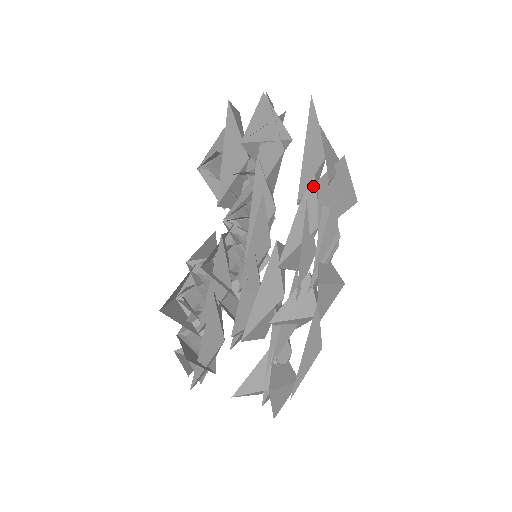
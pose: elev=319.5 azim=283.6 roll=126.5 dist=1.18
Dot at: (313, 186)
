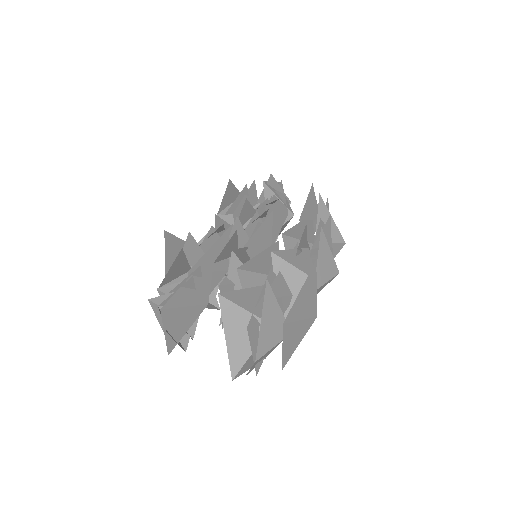
Dot at: (311, 223)
